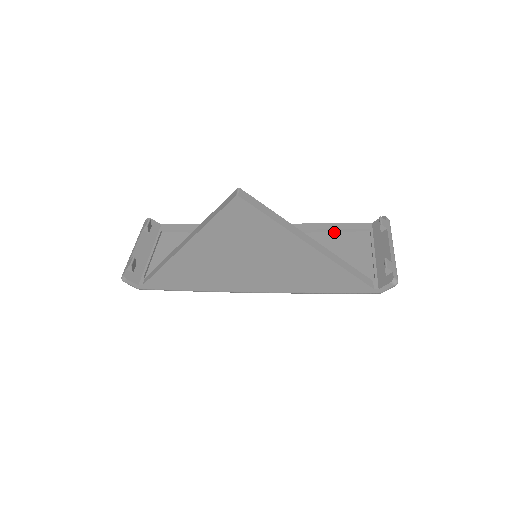
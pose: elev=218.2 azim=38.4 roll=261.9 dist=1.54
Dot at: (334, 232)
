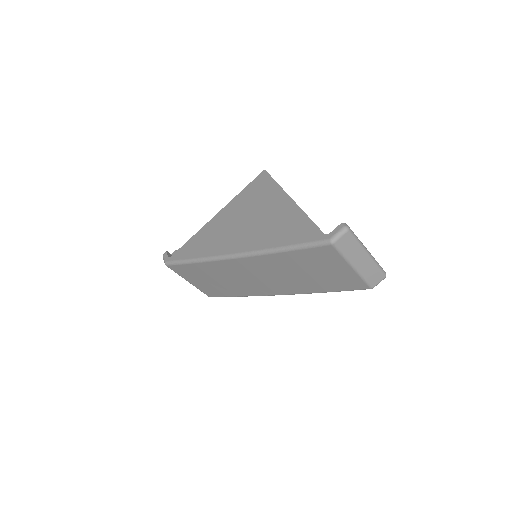
Dot at: occluded
